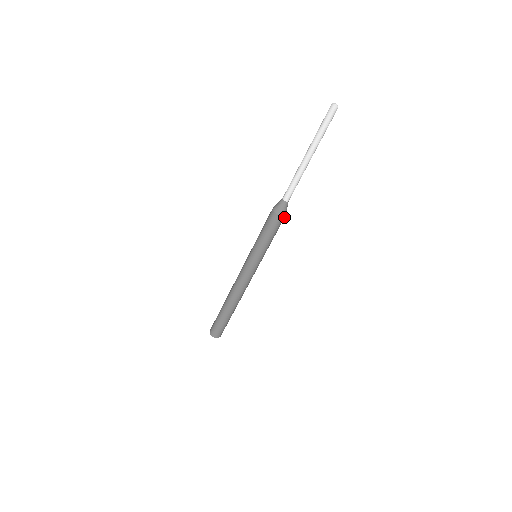
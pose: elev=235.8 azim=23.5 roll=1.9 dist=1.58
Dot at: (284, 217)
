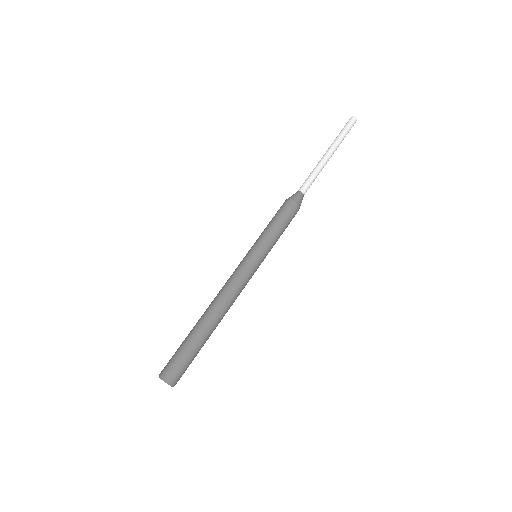
Dot at: (297, 209)
